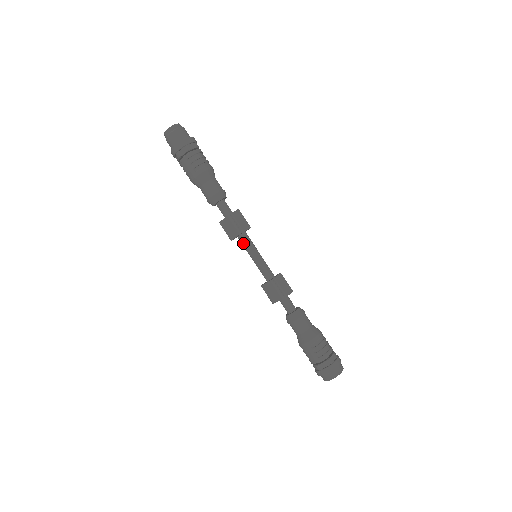
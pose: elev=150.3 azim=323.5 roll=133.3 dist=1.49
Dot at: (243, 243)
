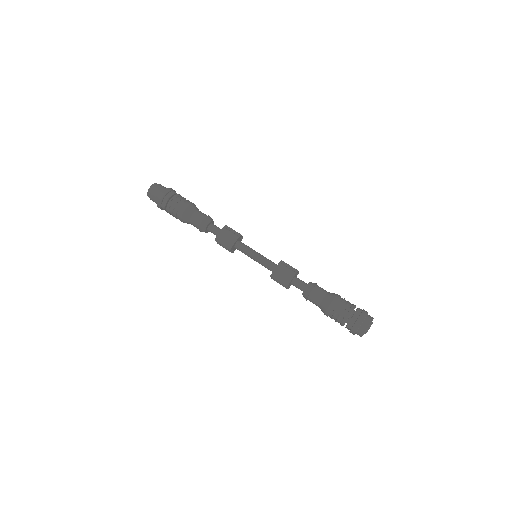
Dot at: (242, 247)
